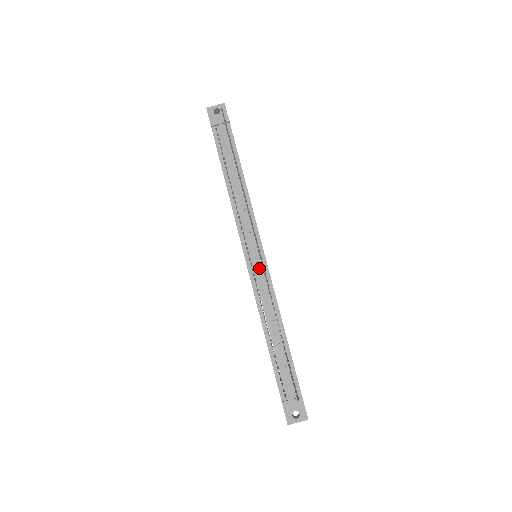
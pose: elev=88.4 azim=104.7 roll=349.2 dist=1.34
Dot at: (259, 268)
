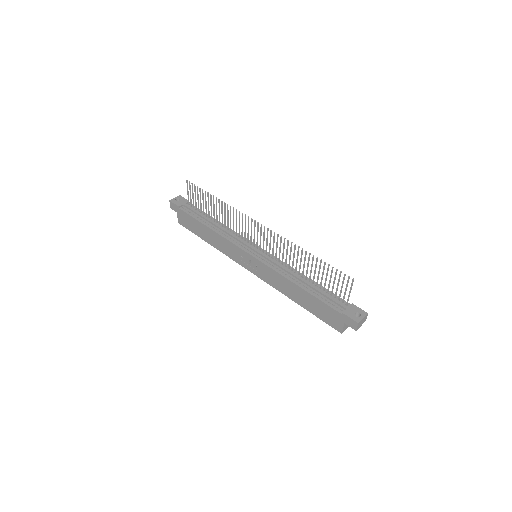
Dot at: (264, 254)
